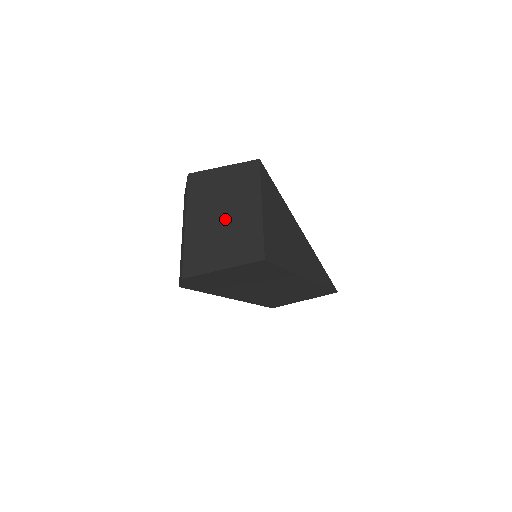
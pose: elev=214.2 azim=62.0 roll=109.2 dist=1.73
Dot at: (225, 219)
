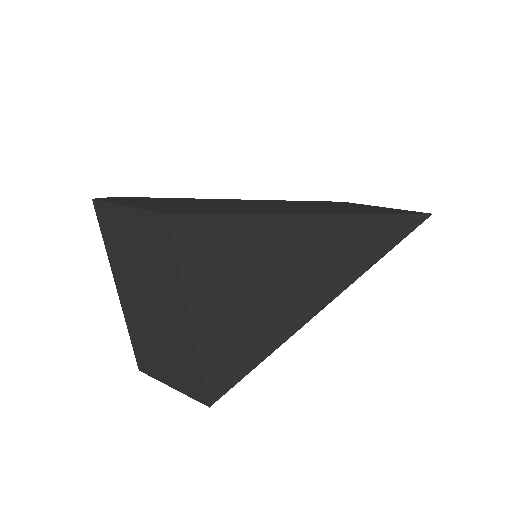
Dot at: (154, 314)
